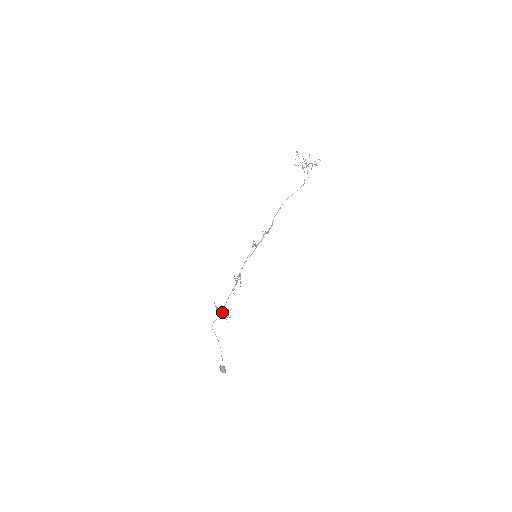
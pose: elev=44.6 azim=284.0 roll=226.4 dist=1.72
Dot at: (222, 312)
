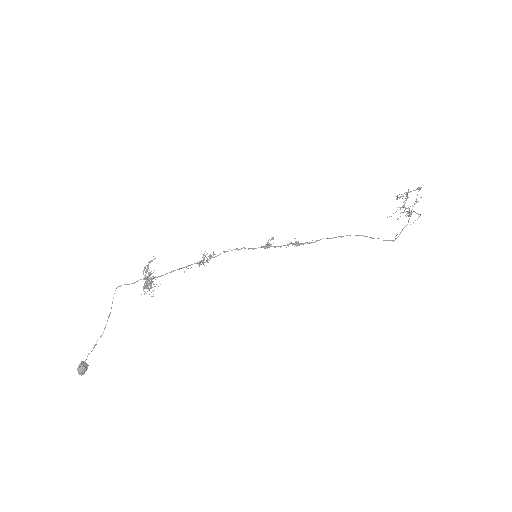
Dot at: (148, 280)
